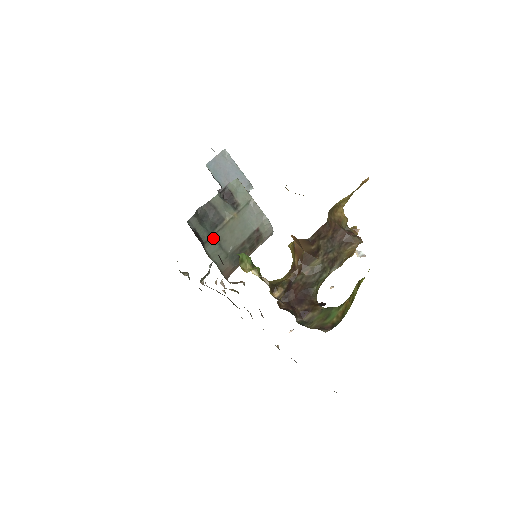
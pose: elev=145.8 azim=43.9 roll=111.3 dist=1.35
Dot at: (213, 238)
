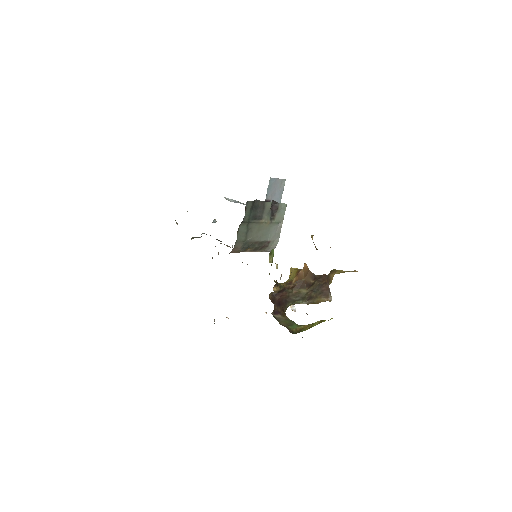
Dot at: (248, 224)
